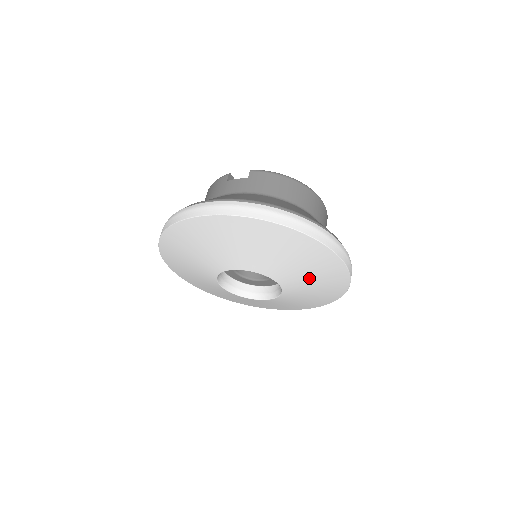
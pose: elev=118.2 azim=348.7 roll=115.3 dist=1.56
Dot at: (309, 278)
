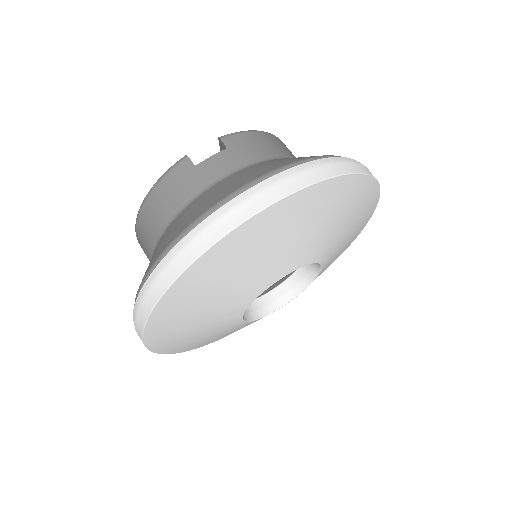
Dot at: (346, 241)
